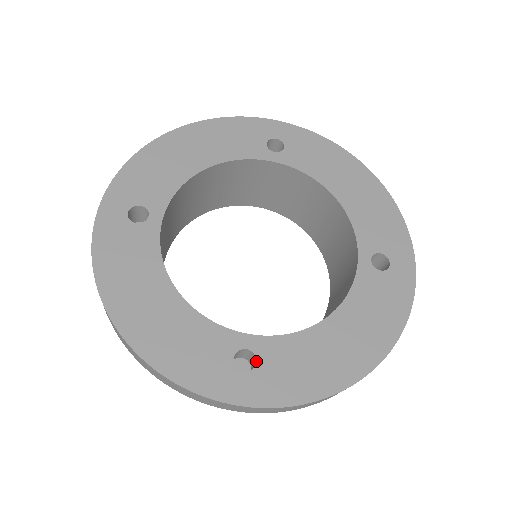
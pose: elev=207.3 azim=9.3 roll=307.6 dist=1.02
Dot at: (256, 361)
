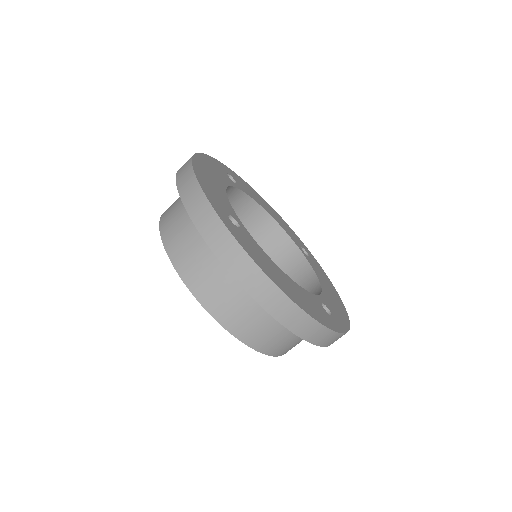
Dot at: (239, 227)
